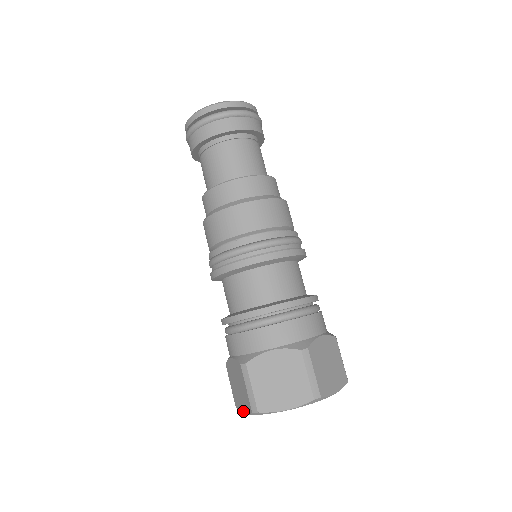
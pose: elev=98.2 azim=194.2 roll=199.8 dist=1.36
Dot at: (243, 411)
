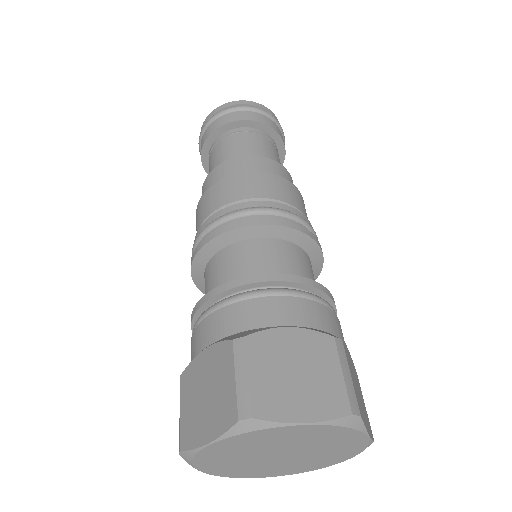
Dot at: (205, 440)
